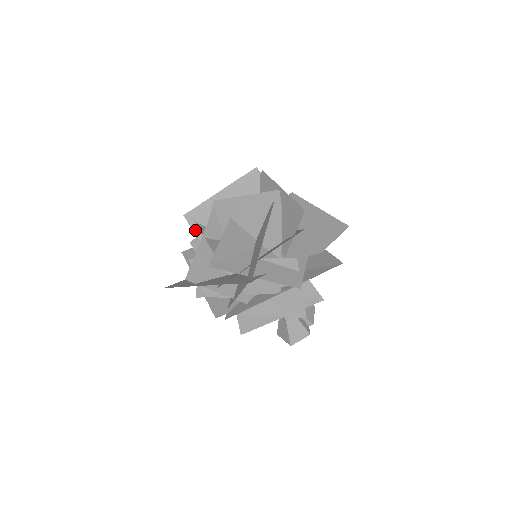
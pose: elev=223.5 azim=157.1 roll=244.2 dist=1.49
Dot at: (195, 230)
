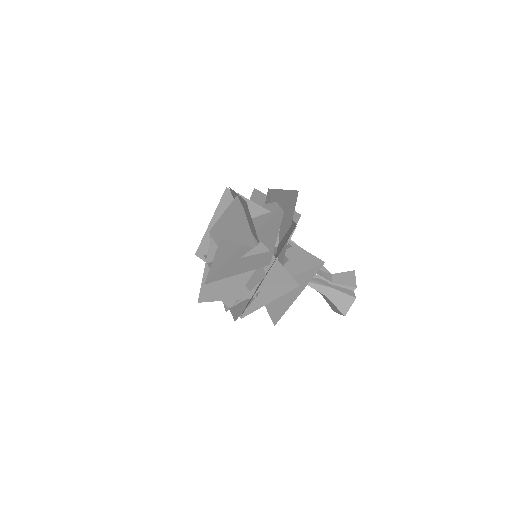
Dot at: occluded
